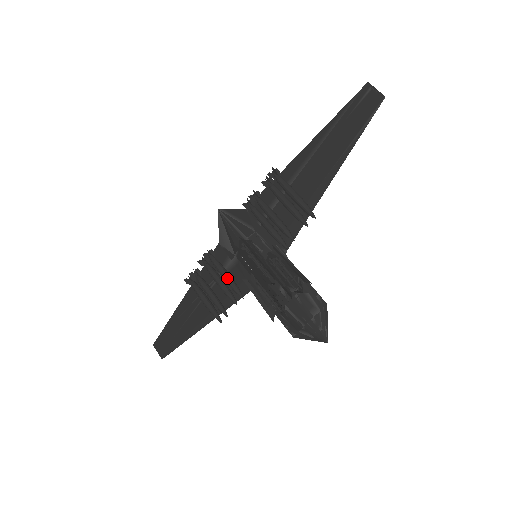
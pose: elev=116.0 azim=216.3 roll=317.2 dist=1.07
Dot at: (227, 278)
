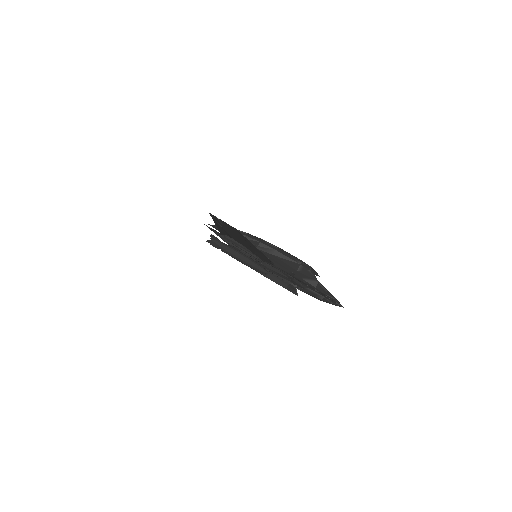
Dot at: occluded
